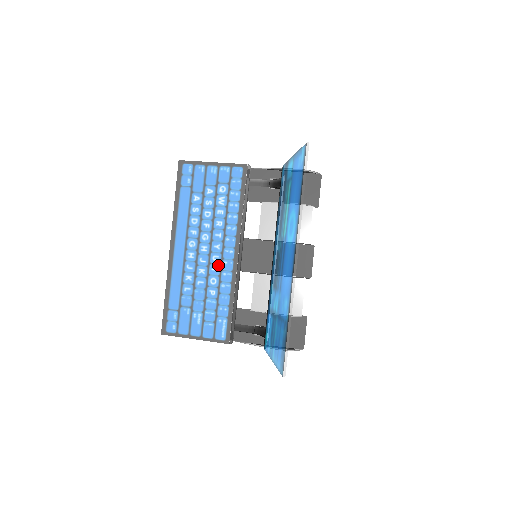
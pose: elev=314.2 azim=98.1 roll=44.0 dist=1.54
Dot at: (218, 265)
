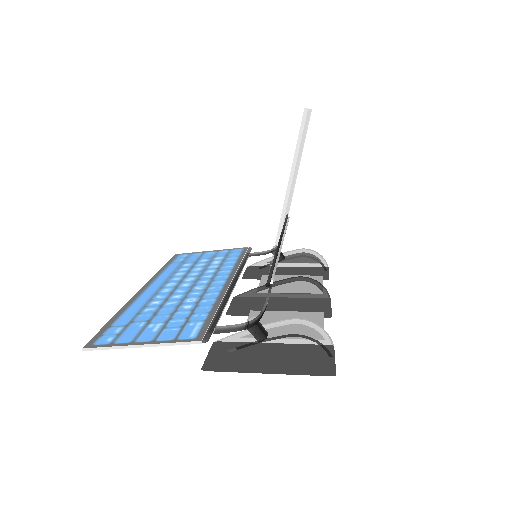
Dot at: (201, 290)
